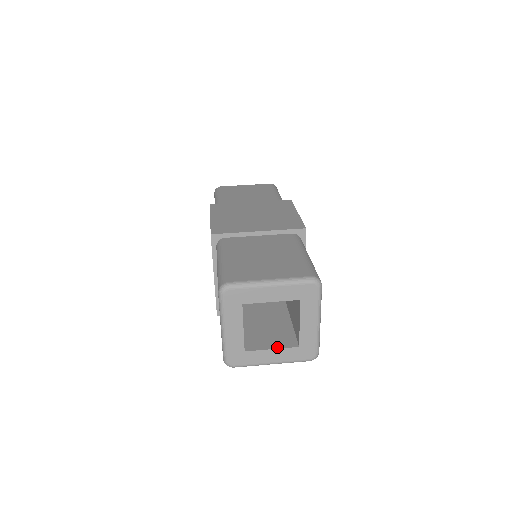
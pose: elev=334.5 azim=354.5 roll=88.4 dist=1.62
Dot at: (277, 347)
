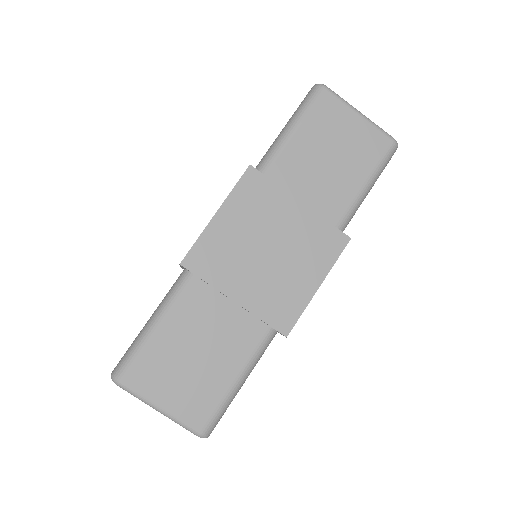
Dot at: occluded
